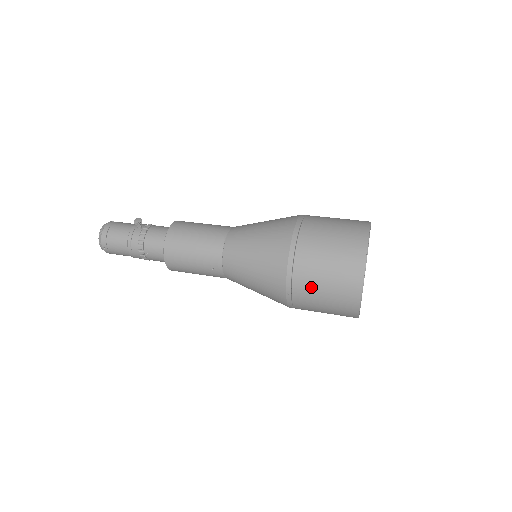
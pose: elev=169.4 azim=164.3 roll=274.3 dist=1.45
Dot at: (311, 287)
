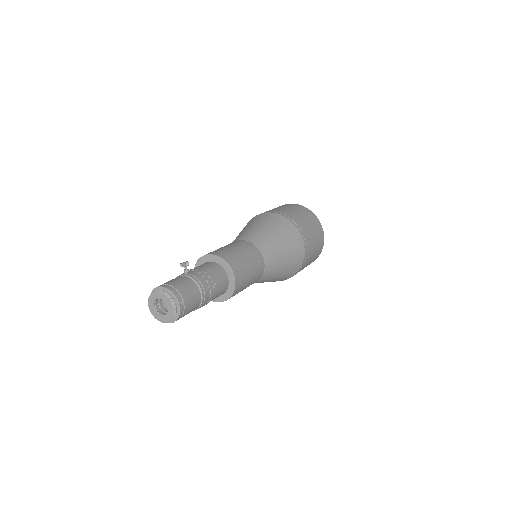
Dot at: (307, 229)
